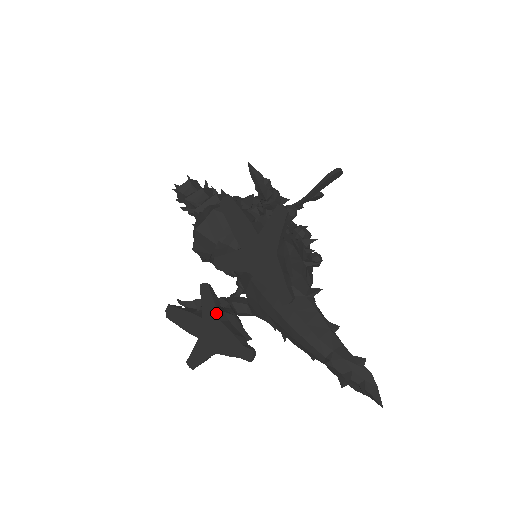
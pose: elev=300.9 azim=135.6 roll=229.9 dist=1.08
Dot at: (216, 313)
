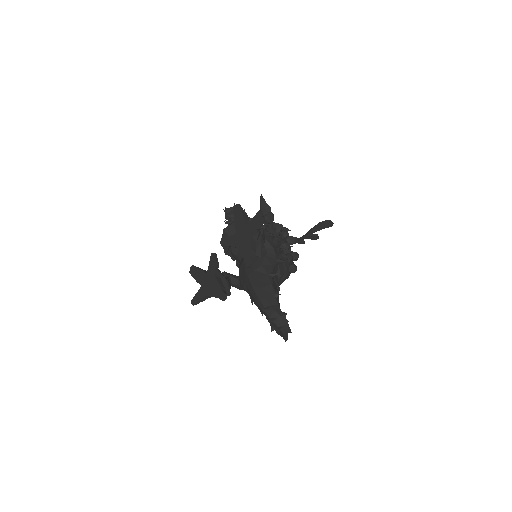
Dot at: (214, 271)
